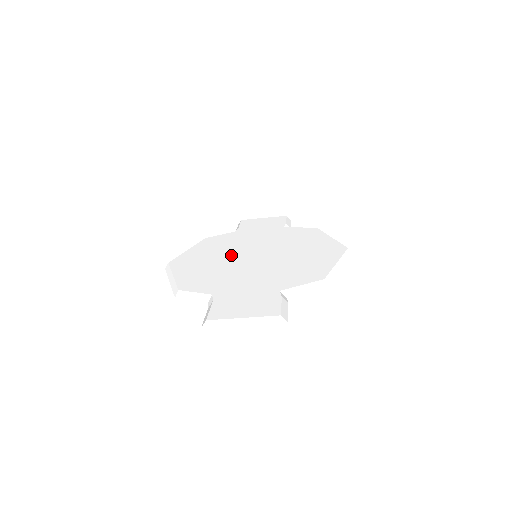
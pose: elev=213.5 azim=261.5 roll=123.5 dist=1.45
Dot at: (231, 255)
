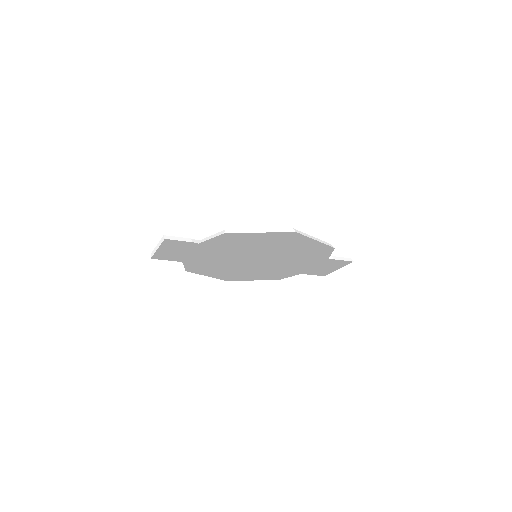
Dot at: (251, 262)
